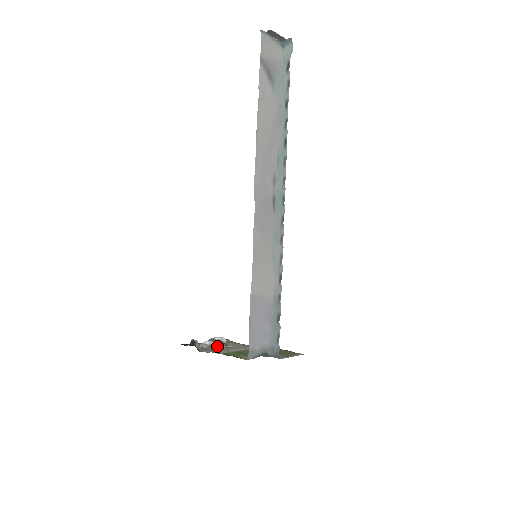
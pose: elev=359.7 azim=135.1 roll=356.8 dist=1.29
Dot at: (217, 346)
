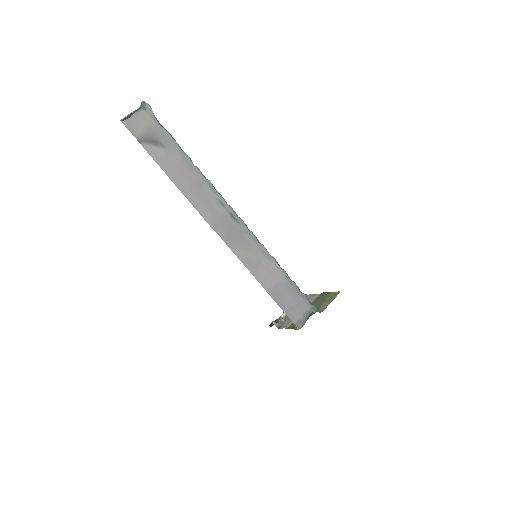
Dot at: occluded
